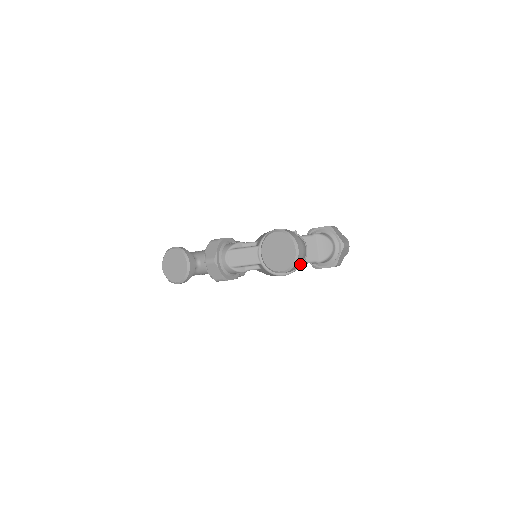
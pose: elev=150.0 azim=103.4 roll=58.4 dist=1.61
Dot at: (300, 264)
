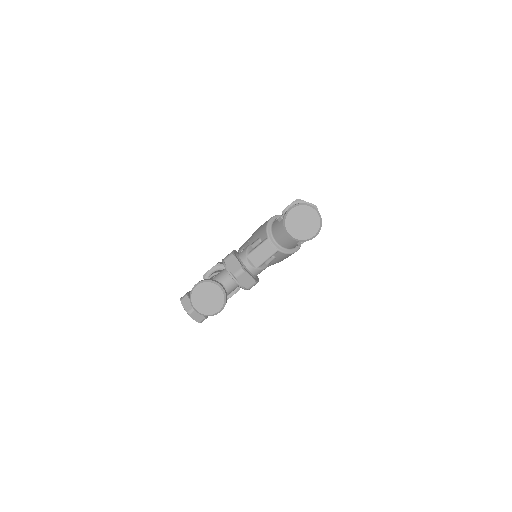
Dot at: occluded
